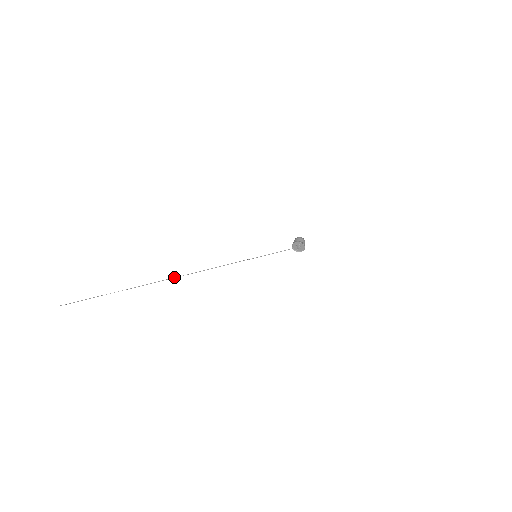
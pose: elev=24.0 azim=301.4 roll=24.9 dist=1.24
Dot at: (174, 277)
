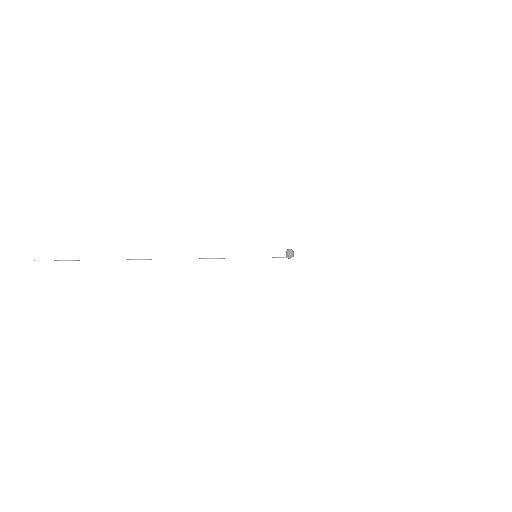
Dot at: occluded
